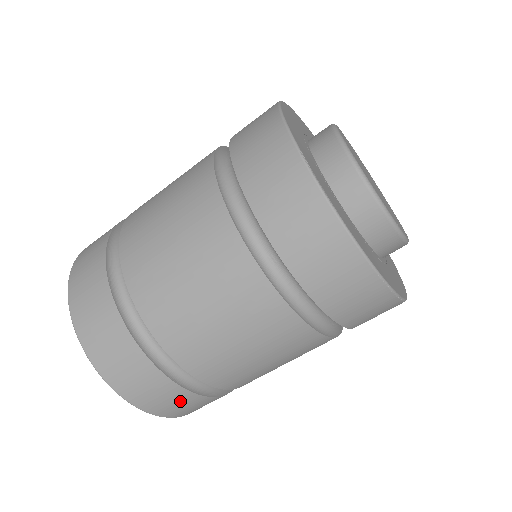
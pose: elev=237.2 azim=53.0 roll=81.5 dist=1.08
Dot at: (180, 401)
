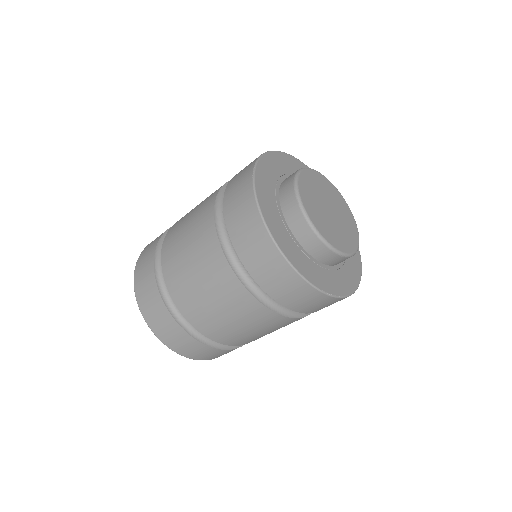
Dot at: occluded
